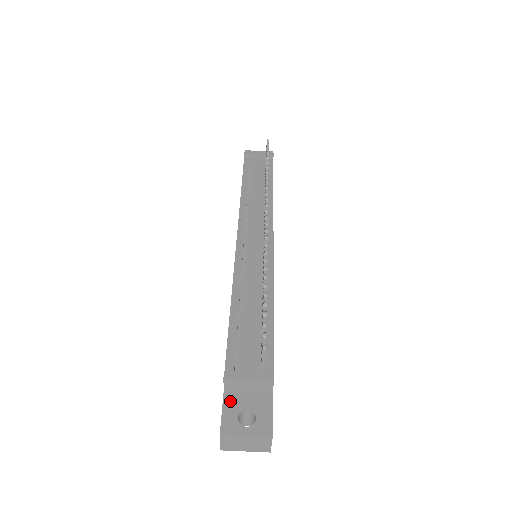
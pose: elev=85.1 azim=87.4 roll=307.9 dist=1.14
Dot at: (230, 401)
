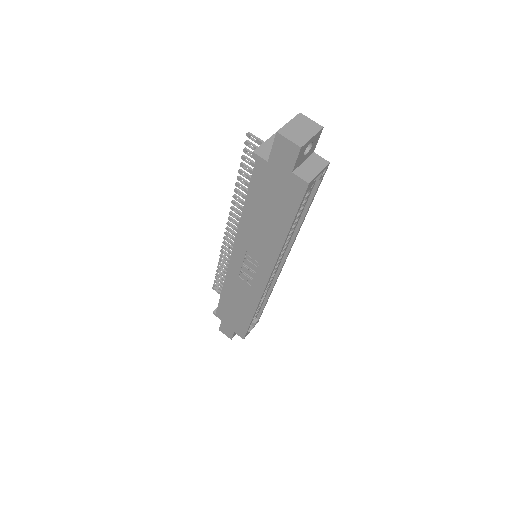
Dot at: (273, 152)
